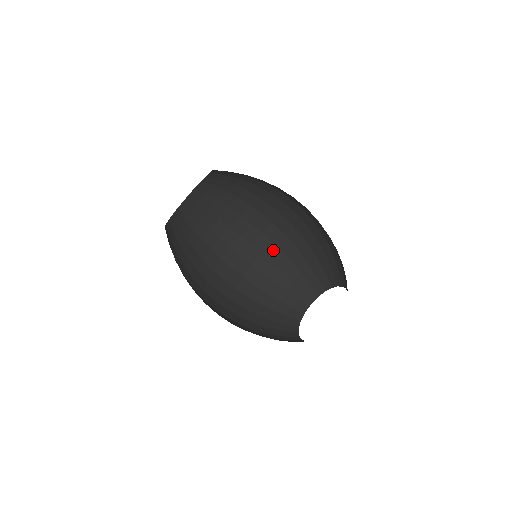
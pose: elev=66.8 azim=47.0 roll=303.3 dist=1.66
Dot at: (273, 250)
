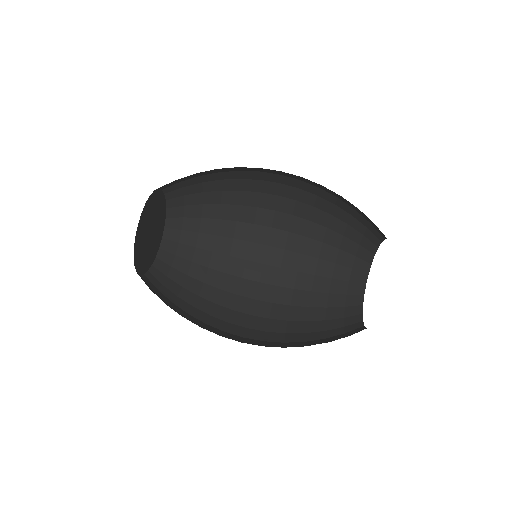
Dot at: (291, 257)
